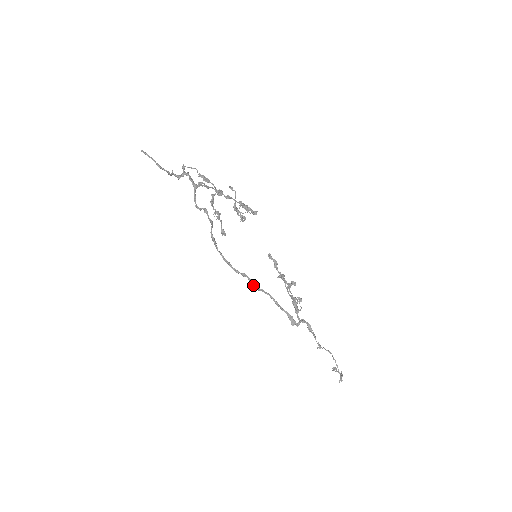
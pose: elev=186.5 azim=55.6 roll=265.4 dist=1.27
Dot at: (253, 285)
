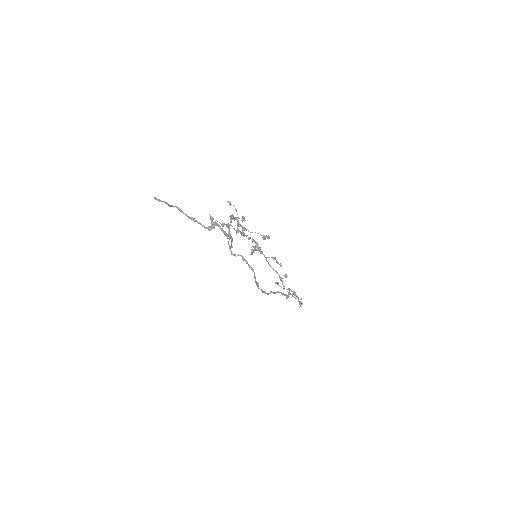
Dot at: occluded
